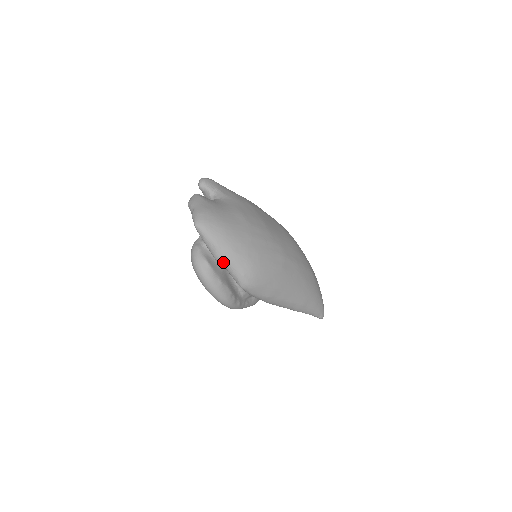
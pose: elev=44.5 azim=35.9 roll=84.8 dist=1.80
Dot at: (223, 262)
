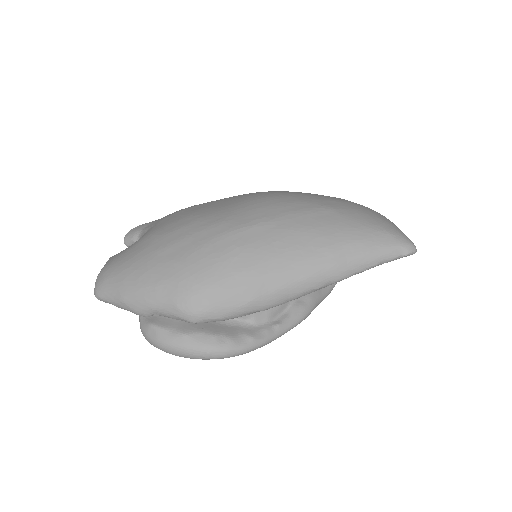
Dot at: (146, 312)
